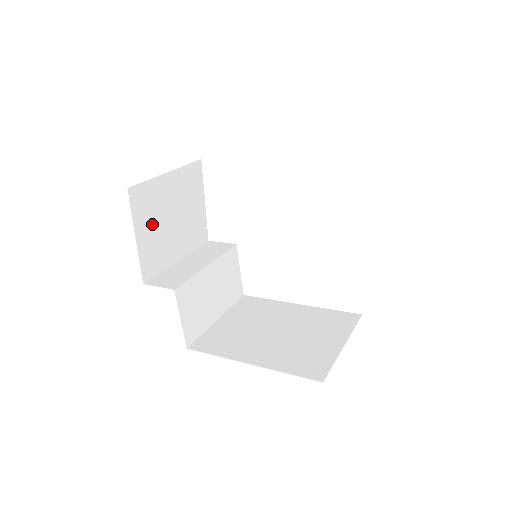
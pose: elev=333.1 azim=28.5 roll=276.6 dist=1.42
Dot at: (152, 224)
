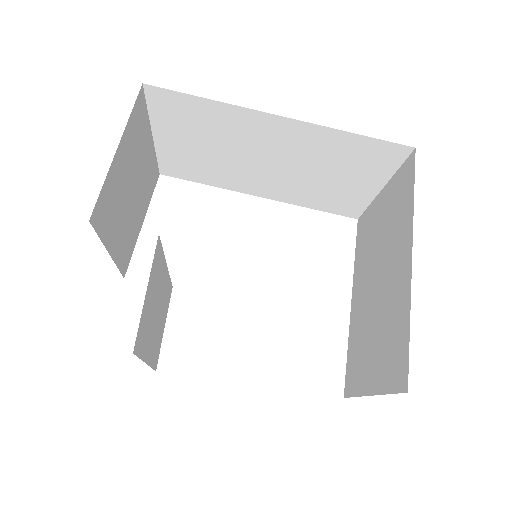
Dot at: (126, 162)
